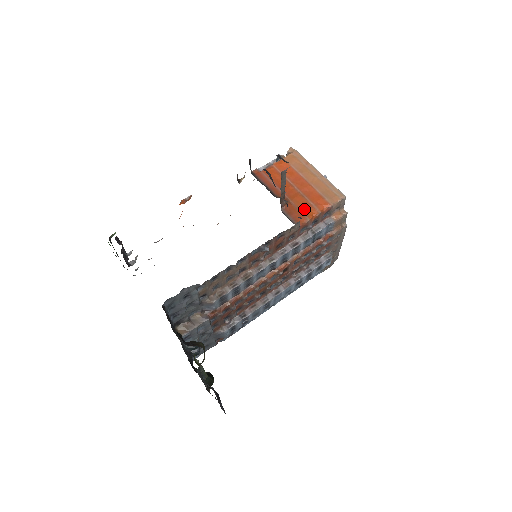
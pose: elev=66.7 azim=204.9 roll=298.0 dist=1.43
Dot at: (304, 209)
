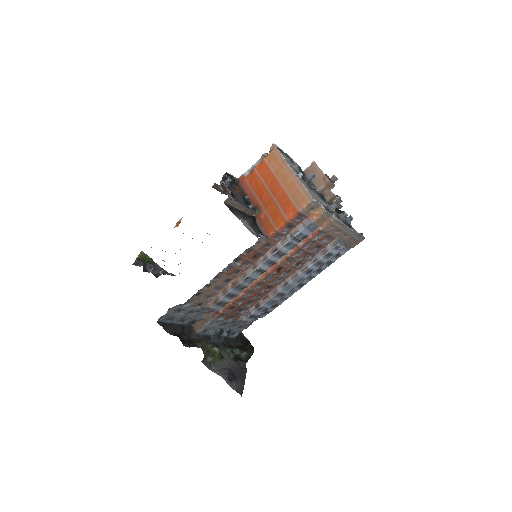
Dot at: (274, 218)
